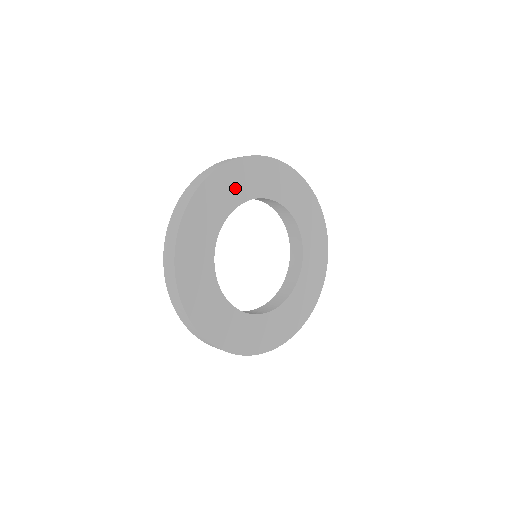
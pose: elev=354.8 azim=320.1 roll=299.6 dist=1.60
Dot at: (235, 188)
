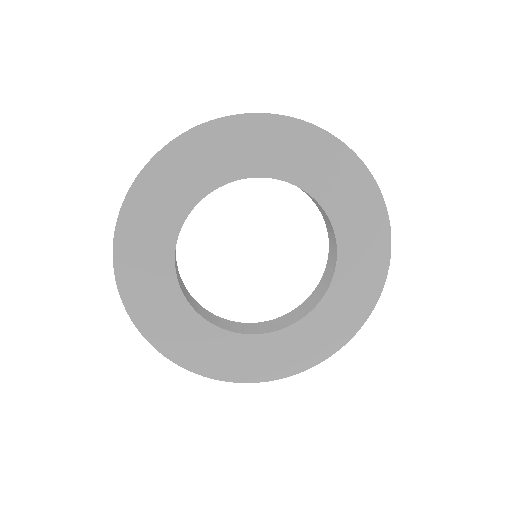
Dot at: (317, 169)
